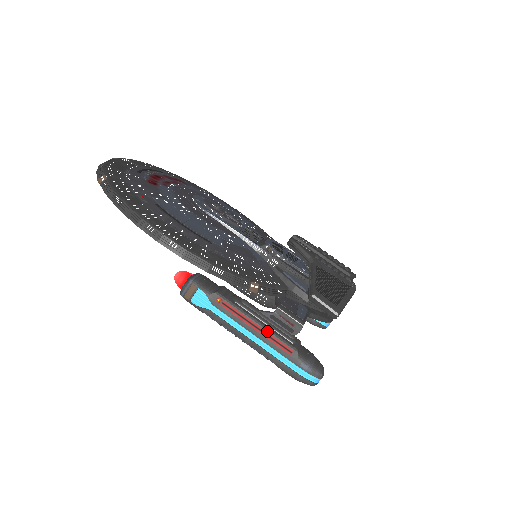
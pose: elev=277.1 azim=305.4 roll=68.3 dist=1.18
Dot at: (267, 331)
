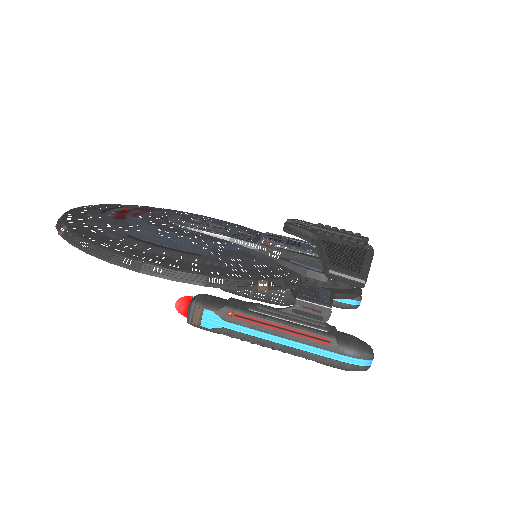
Dot at: (294, 328)
